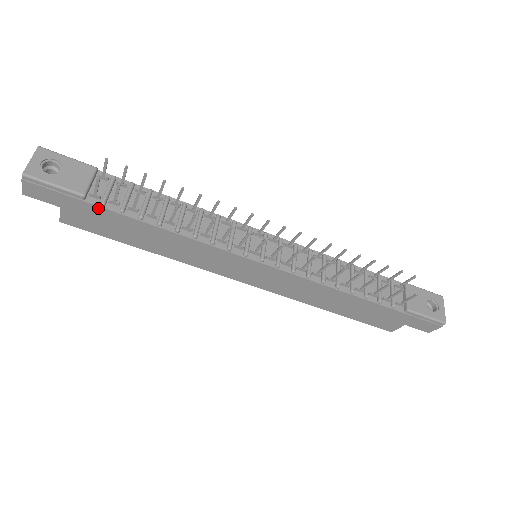
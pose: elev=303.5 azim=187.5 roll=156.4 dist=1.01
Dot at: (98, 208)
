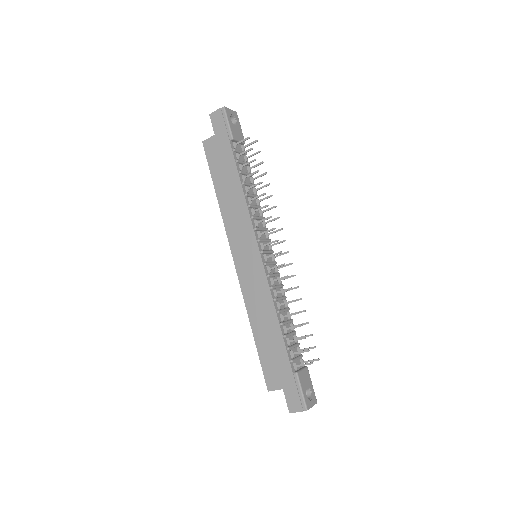
Dot at: (230, 149)
